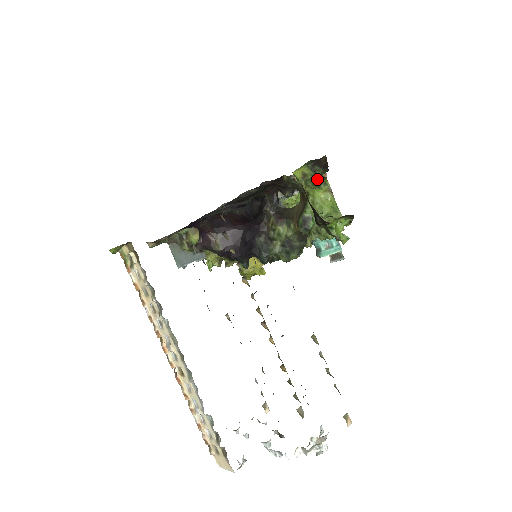
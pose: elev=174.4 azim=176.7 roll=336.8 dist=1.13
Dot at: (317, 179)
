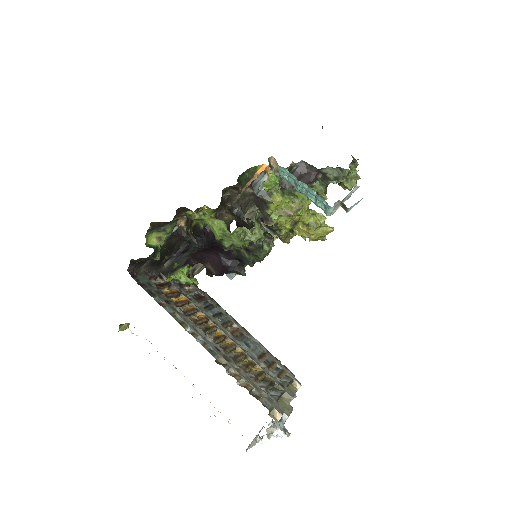
Dot at: (194, 216)
